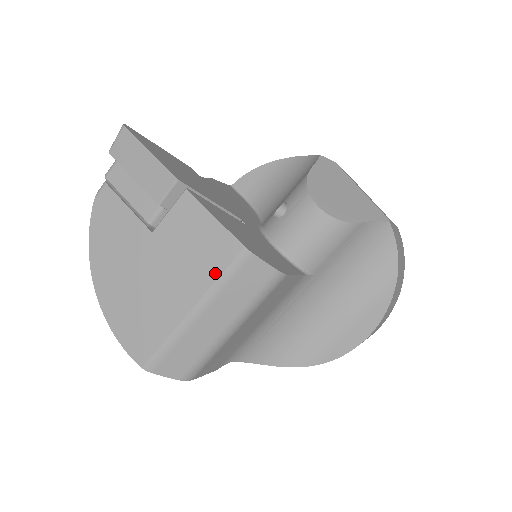
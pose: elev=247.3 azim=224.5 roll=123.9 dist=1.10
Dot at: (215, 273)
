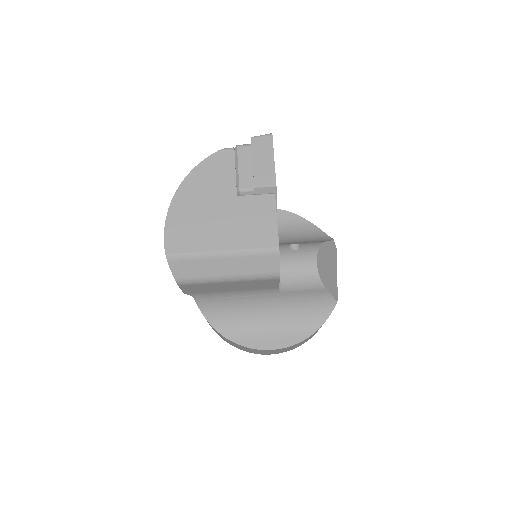
Dot at: (253, 245)
